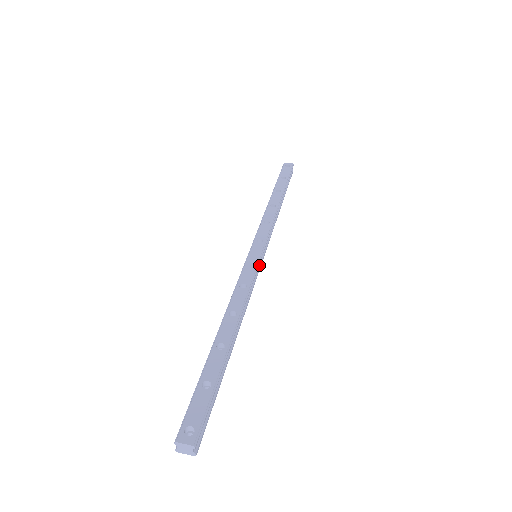
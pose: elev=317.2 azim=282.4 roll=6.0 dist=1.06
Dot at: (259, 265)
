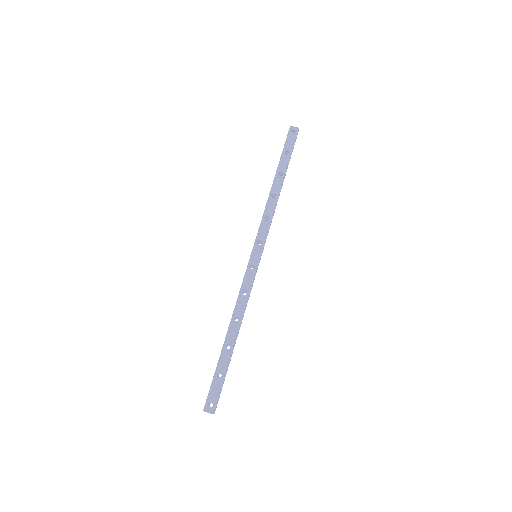
Dot at: (258, 265)
